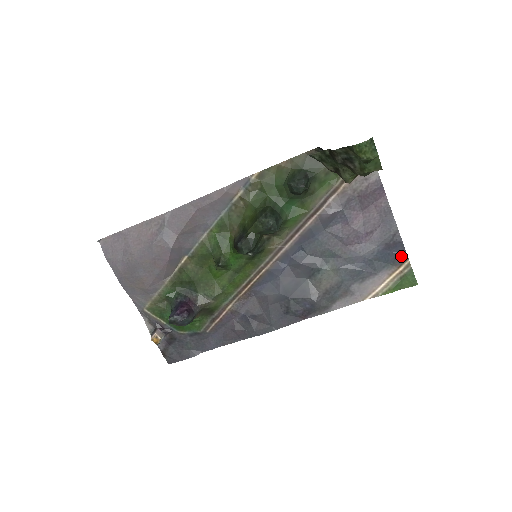
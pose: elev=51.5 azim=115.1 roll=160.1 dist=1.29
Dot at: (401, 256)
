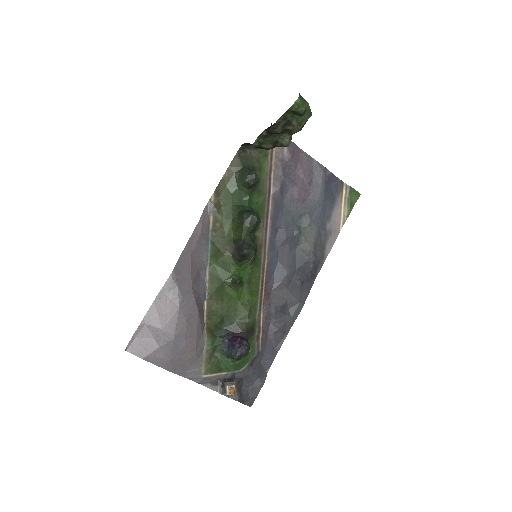
Dot at: (338, 183)
